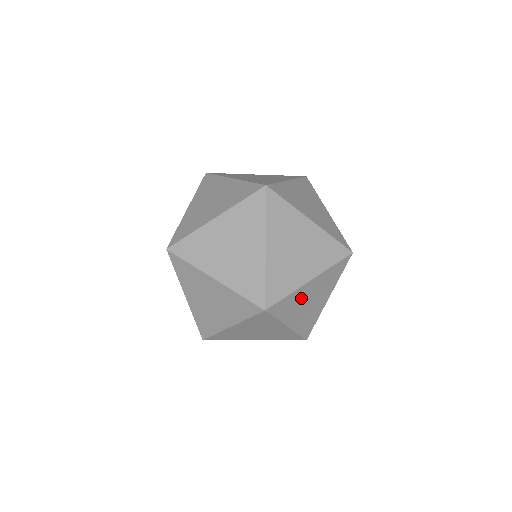
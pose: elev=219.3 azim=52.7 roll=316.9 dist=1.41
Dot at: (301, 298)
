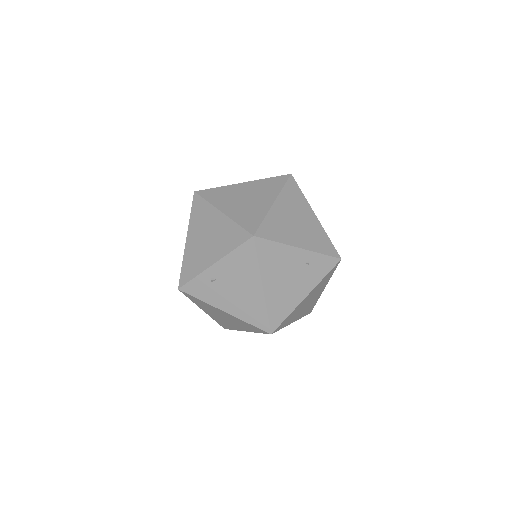
Dot at: (216, 282)
